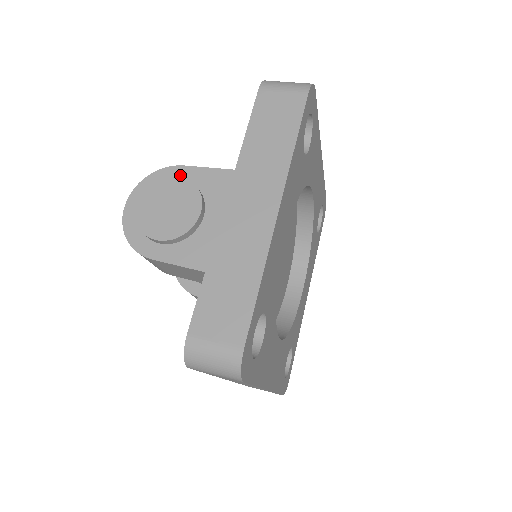
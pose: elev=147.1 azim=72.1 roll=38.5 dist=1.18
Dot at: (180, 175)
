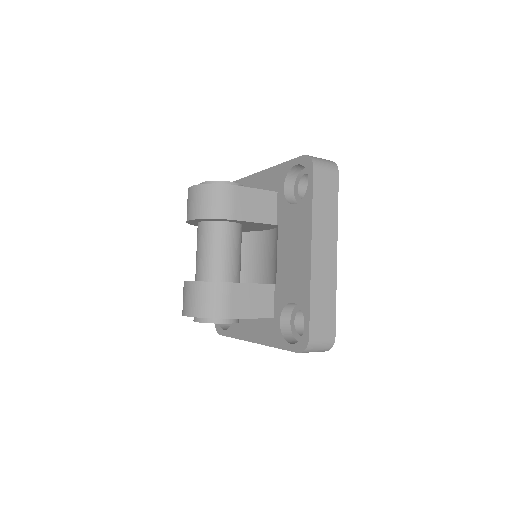
Dot at: occluded
